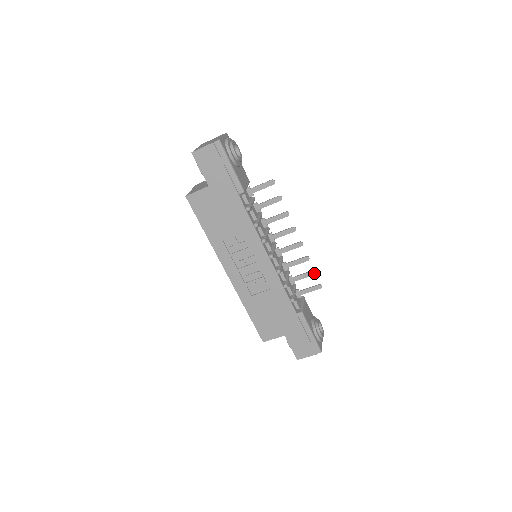
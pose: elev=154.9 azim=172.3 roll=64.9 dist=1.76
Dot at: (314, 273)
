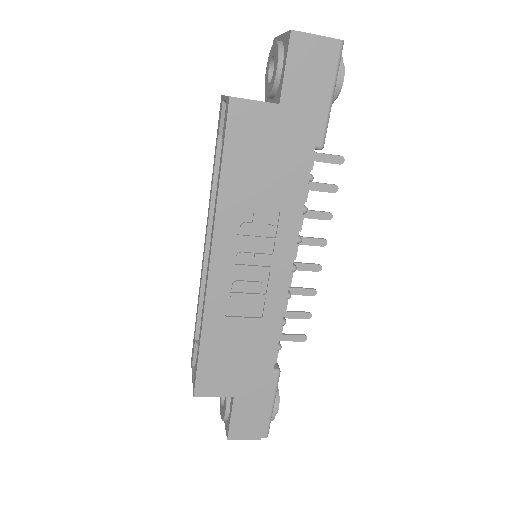
Dot at: (309, 316)
